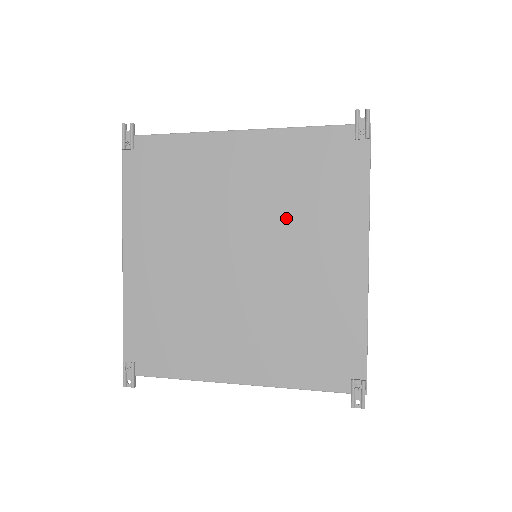
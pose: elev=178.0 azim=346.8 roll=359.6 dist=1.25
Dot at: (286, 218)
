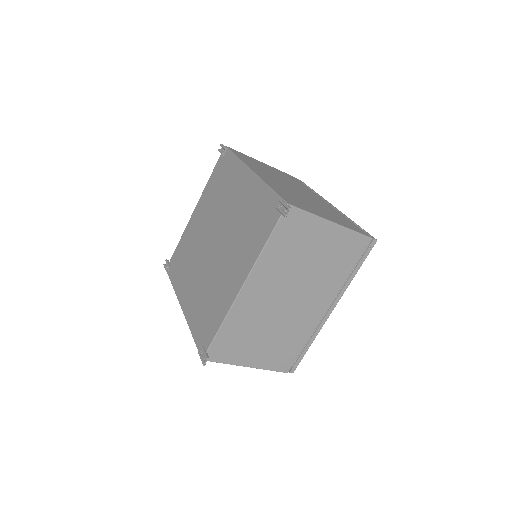
Dot at: (220, 206)
